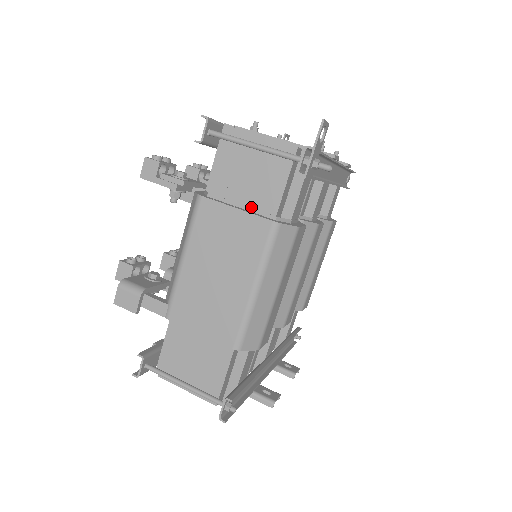
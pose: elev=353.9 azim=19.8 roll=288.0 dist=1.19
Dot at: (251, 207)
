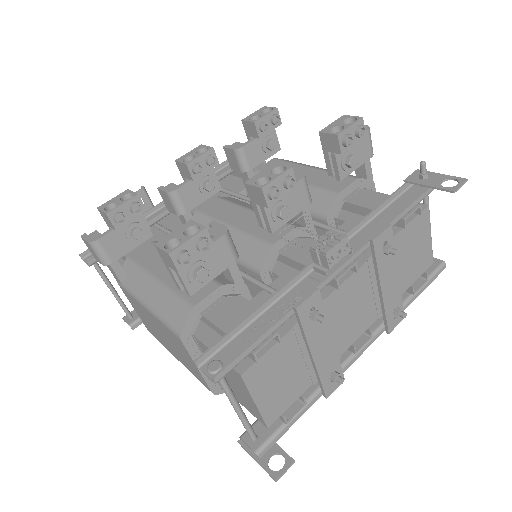
Dot at: occluded
